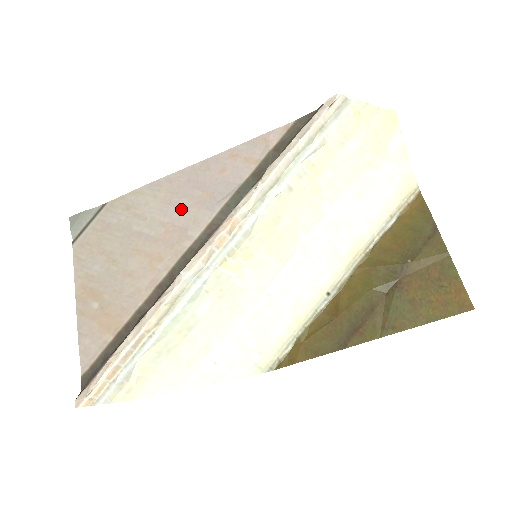
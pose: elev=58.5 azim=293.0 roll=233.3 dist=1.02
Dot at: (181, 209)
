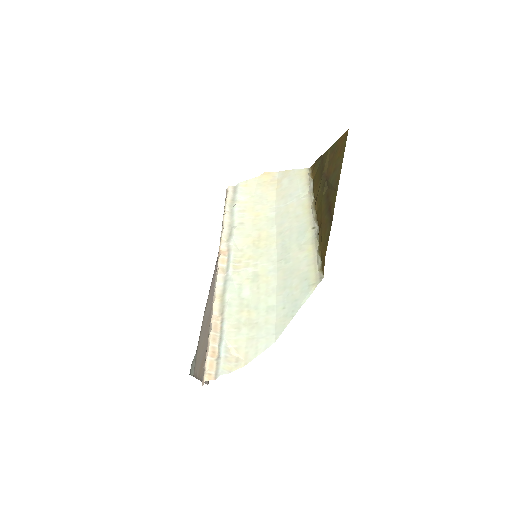
Dot at: occluded
